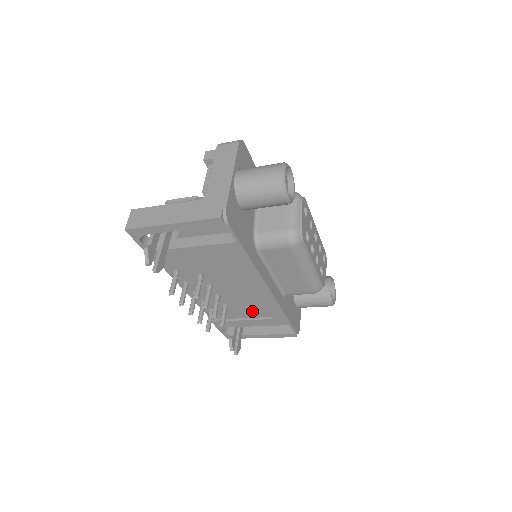
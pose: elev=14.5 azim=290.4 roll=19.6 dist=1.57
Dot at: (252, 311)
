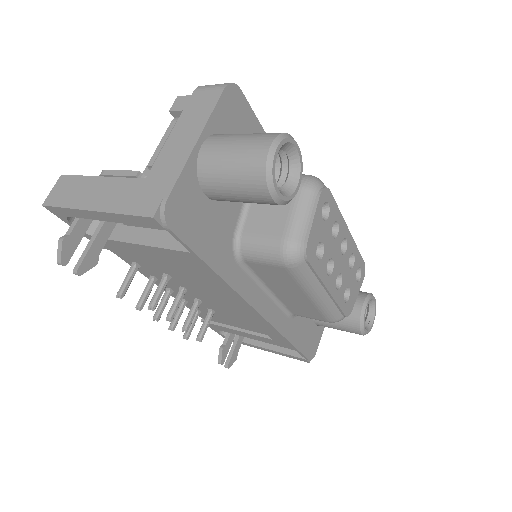
Dot at: (247, 324)
